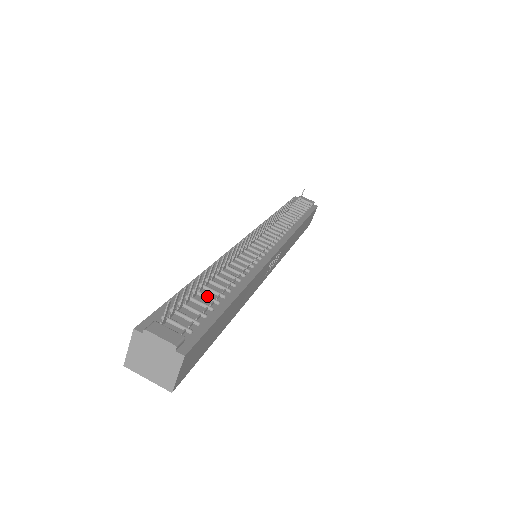
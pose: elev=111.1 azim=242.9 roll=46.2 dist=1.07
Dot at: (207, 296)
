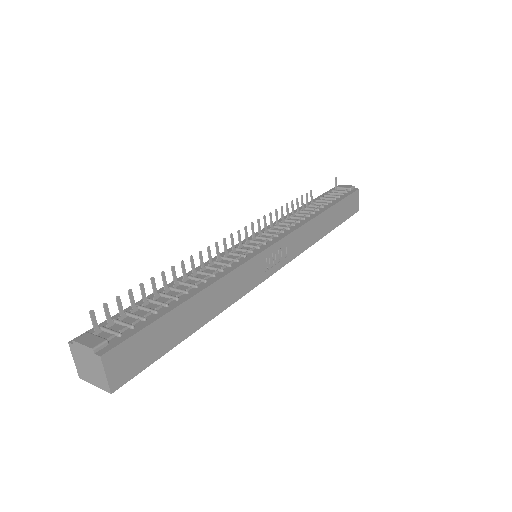
Dot at: (157, 302)
